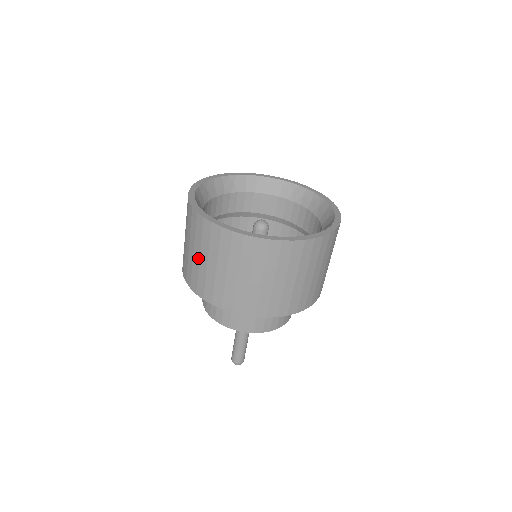
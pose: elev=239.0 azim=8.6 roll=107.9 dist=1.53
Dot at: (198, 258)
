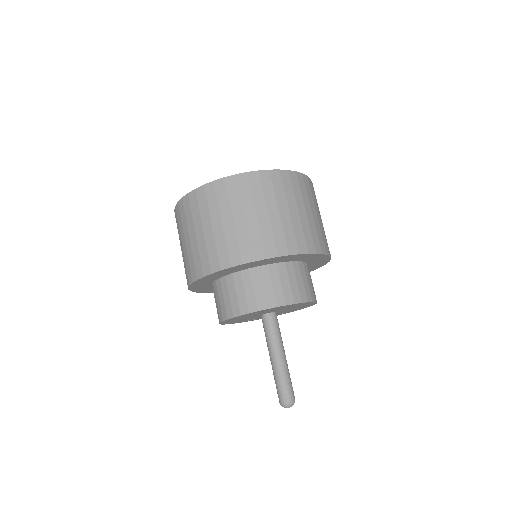
Dot at: (181, 250)
